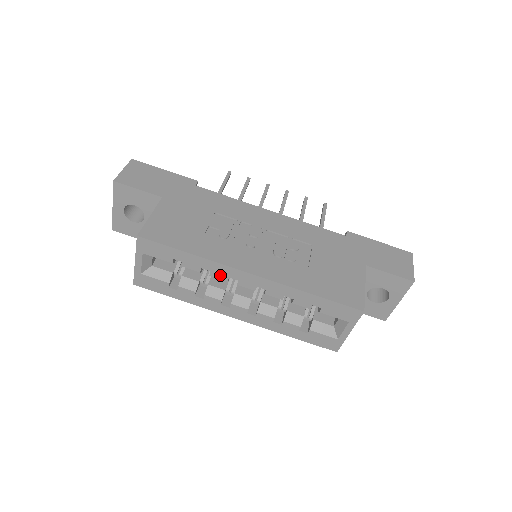
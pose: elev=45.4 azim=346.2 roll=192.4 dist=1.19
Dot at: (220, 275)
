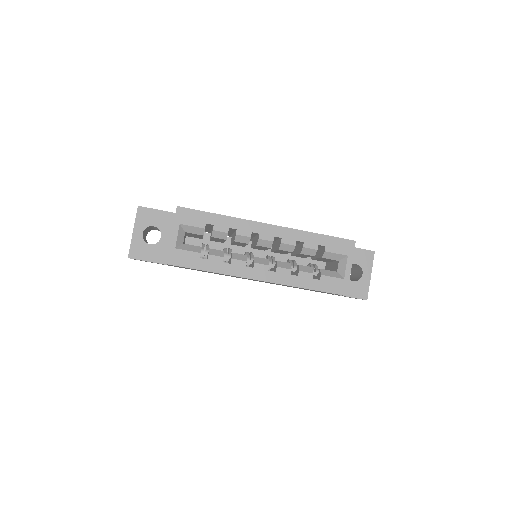
Dot at: (244, 232)
